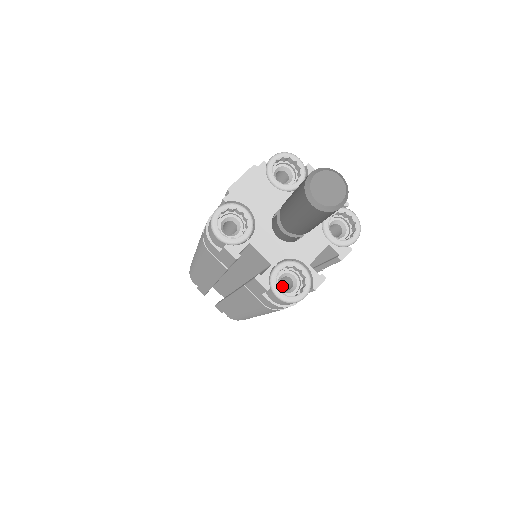
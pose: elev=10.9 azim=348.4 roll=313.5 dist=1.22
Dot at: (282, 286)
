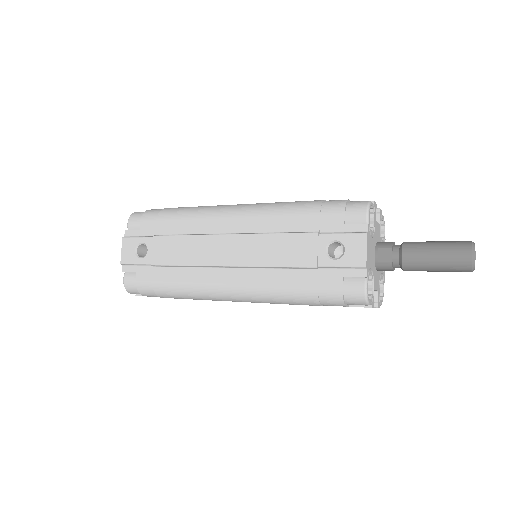
Dot at: occluded
